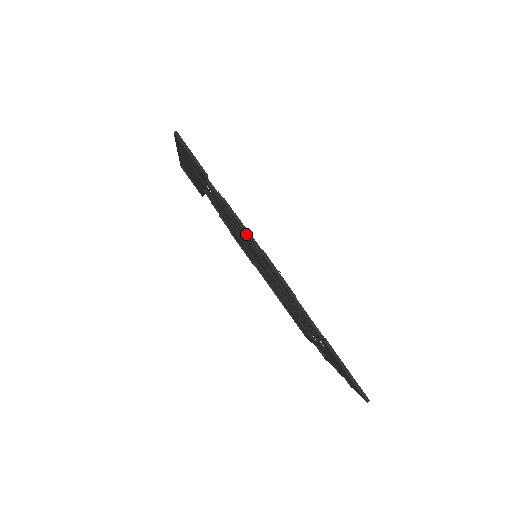
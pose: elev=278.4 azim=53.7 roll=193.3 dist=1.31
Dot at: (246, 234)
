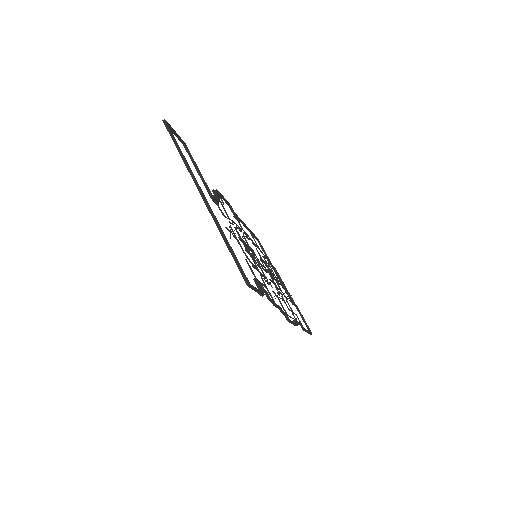
Dot at: occluded
